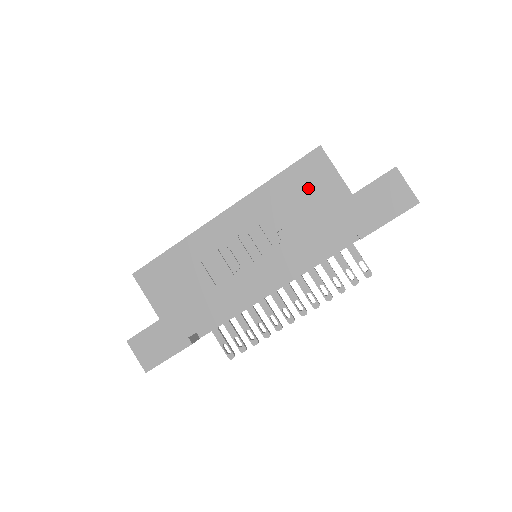
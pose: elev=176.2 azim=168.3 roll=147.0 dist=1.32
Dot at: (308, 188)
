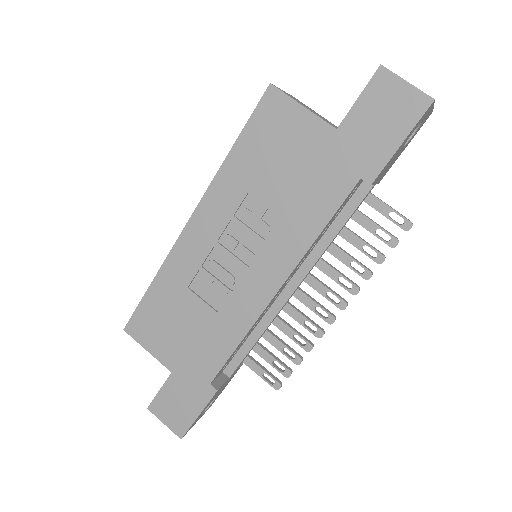
Dot at: (277, 146)
